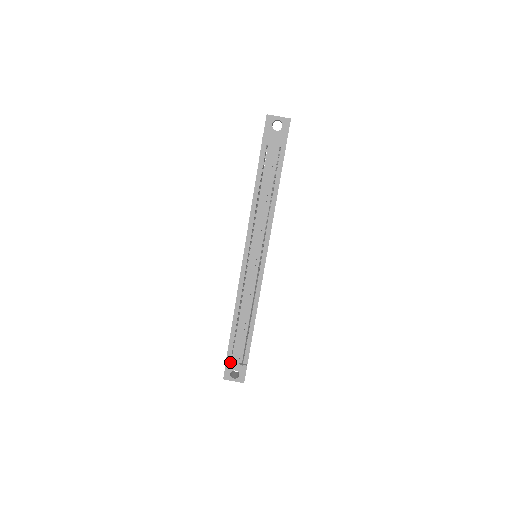
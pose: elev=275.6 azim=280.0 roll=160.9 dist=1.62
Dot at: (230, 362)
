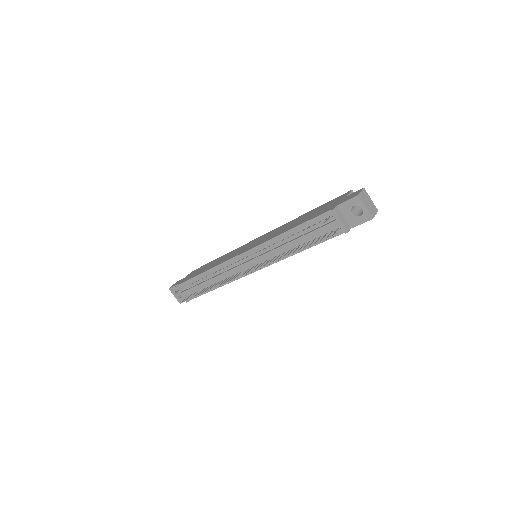
Dot at: (176, 293)
